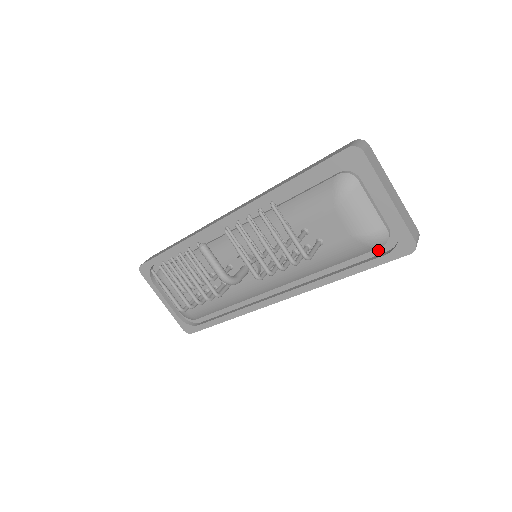
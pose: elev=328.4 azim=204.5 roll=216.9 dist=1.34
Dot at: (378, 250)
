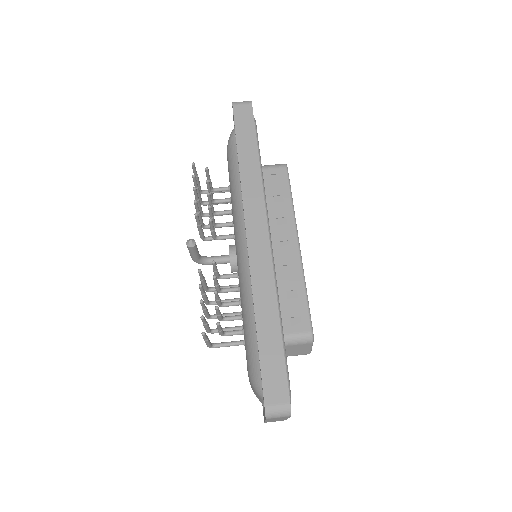
Dot at: occluded
